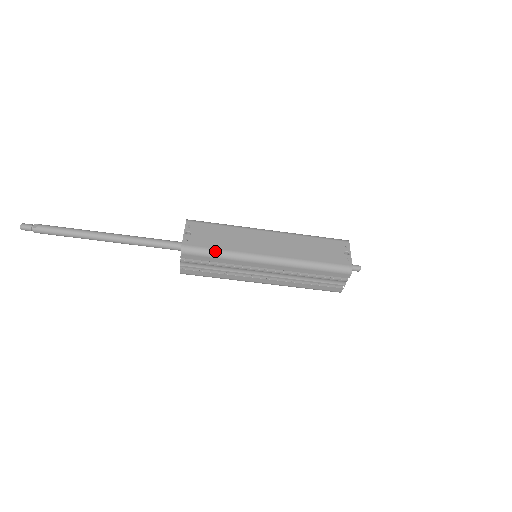
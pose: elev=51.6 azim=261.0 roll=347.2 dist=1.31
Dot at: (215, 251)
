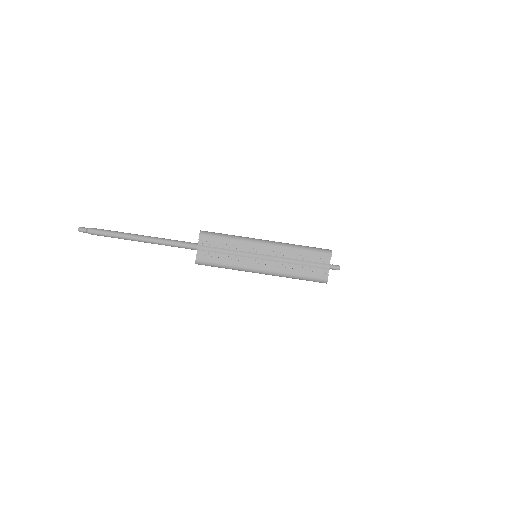
Dot at: (225, 234)
